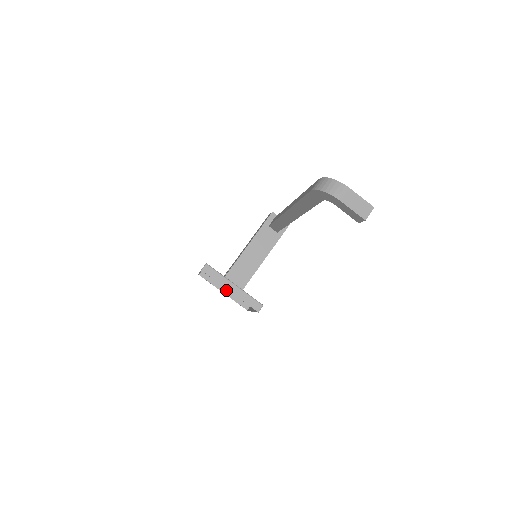
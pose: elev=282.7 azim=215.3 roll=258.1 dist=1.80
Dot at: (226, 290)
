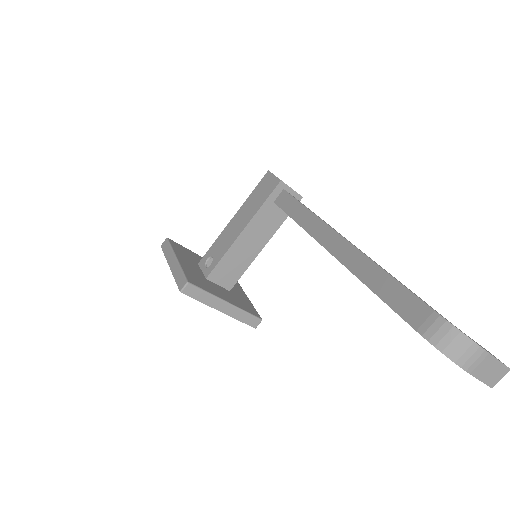
Dot at: occluded
